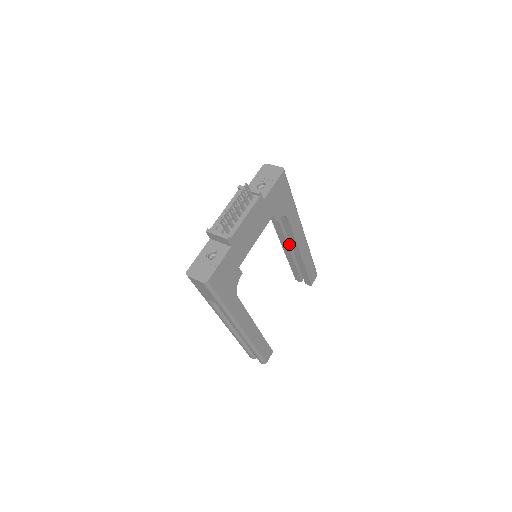
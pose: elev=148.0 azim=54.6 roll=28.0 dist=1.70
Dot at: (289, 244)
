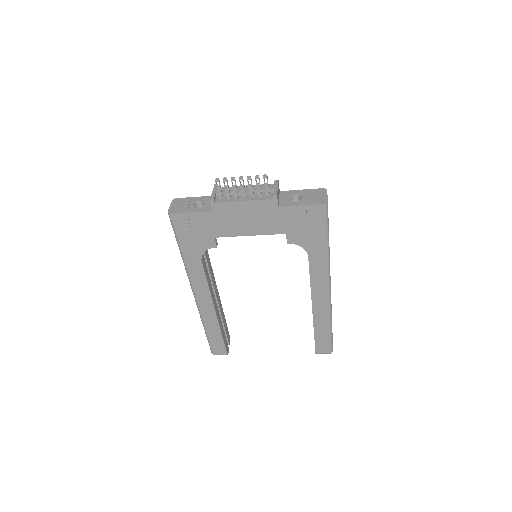
Dot at: occluded
